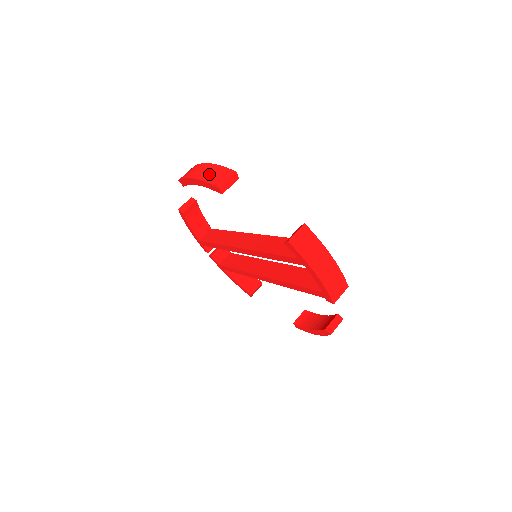
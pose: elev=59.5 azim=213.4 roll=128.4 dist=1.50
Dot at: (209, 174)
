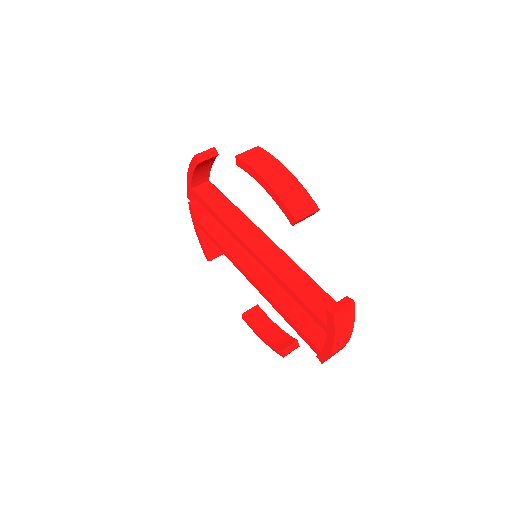
Dot at: (288, 191)
